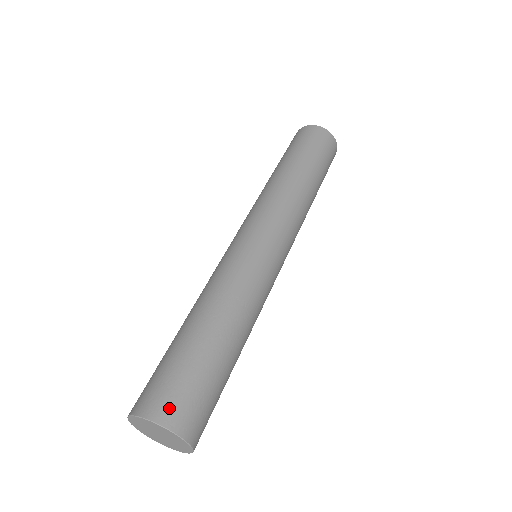
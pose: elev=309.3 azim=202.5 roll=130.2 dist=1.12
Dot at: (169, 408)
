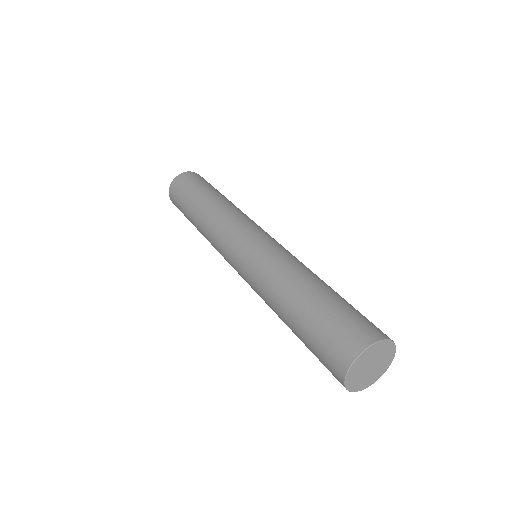
Dot at: (352, 342)
